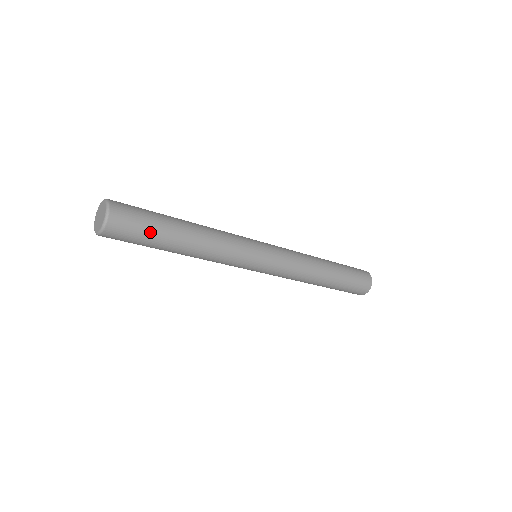
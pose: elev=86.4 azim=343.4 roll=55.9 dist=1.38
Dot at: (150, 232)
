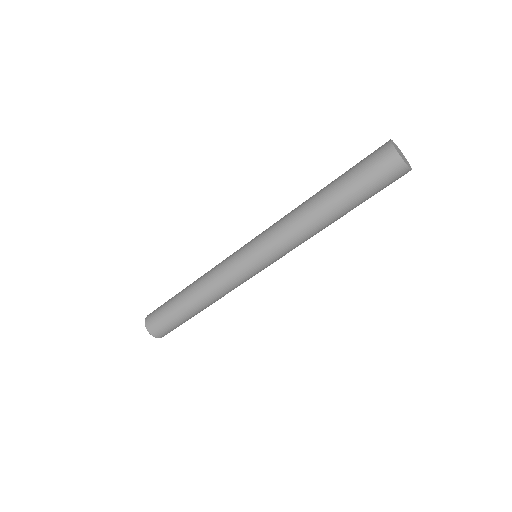
Dot at: (176, 322)
